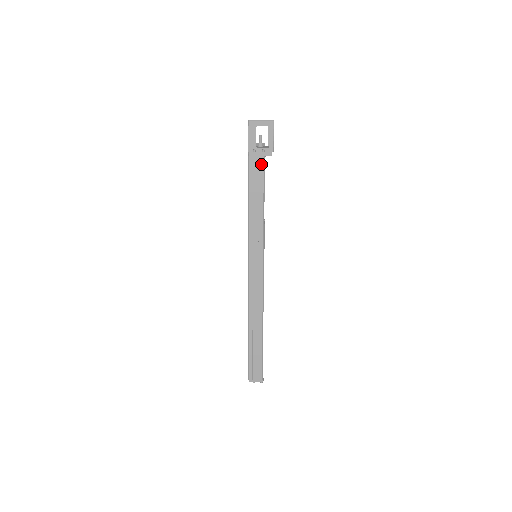
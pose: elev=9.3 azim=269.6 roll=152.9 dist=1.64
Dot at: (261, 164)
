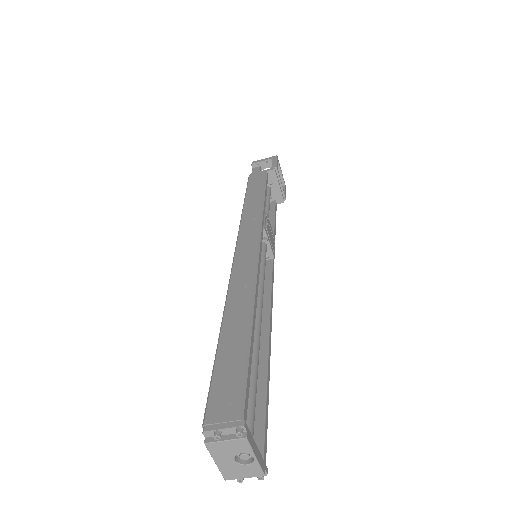
Dot at: (262, 175)
